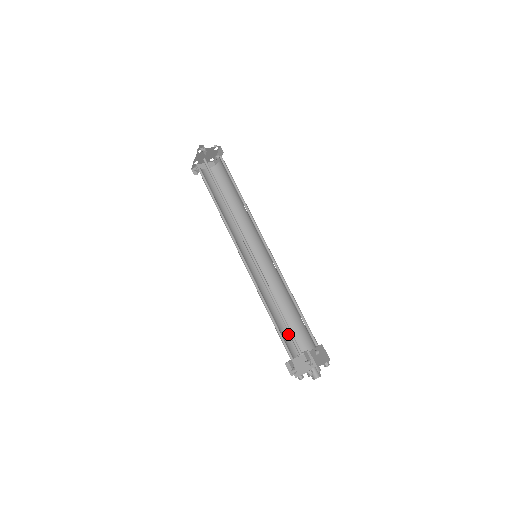
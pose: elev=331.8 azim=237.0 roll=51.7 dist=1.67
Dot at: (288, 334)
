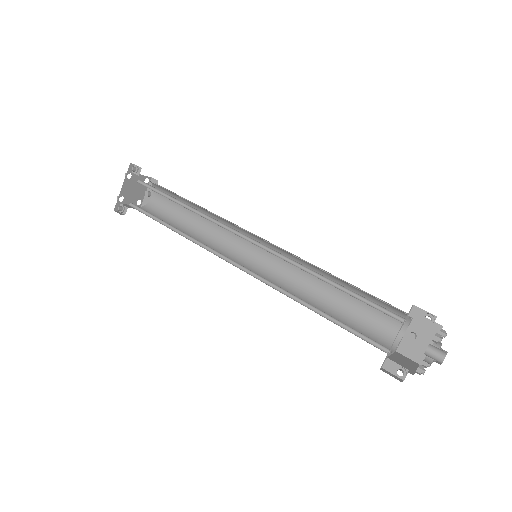
Dot at: occluded
